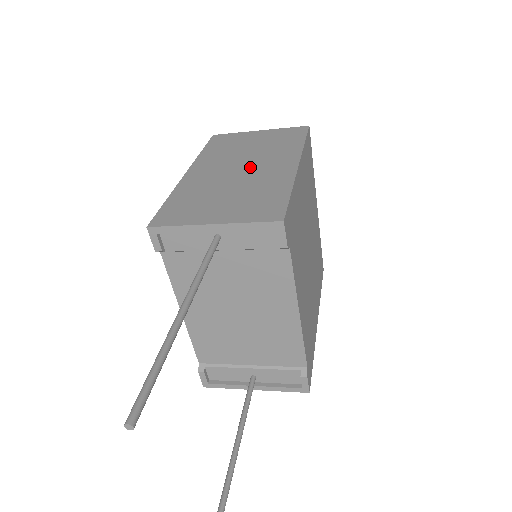
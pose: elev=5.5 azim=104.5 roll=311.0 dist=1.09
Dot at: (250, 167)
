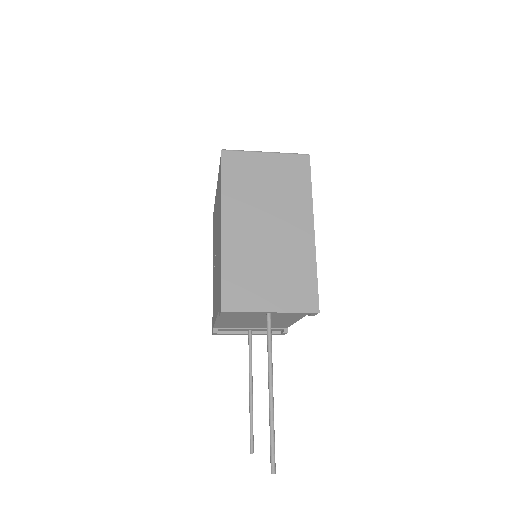
Dot at: (276, 228)
